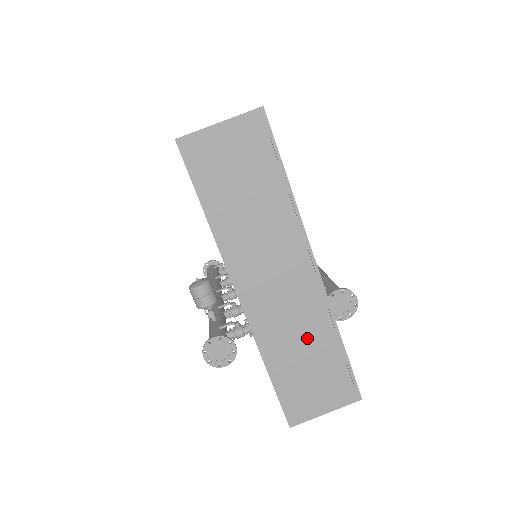
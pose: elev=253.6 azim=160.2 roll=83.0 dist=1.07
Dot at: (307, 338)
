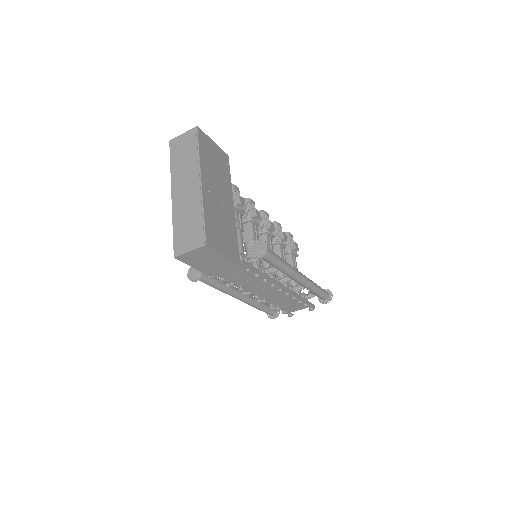
Dot at: (191, 213)
